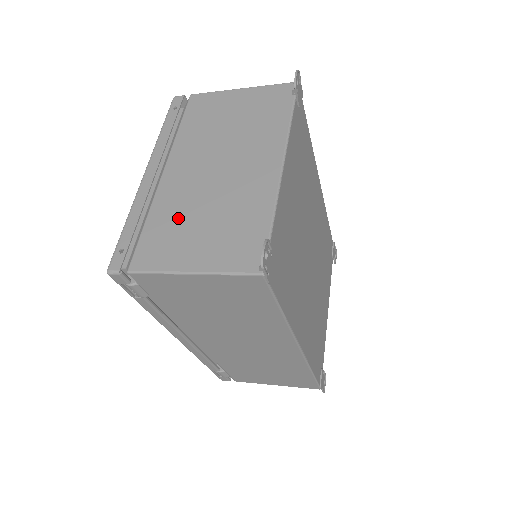
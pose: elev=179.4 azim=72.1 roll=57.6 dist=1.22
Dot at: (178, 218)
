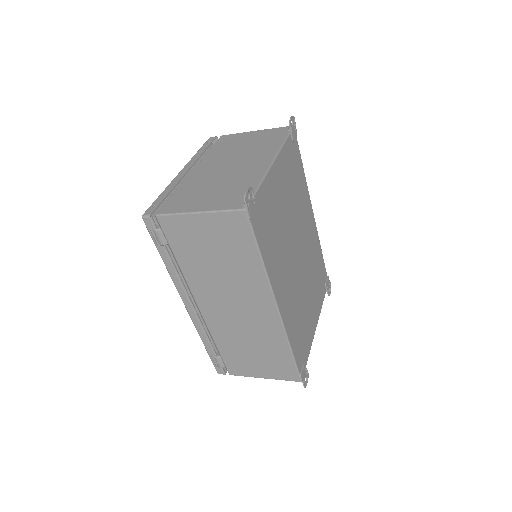
Dot at: (197, 189)
